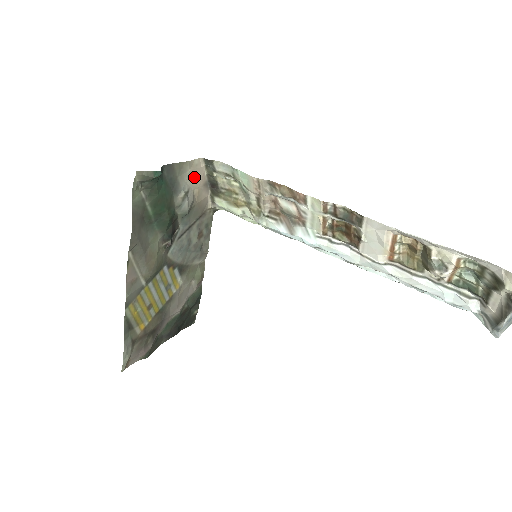
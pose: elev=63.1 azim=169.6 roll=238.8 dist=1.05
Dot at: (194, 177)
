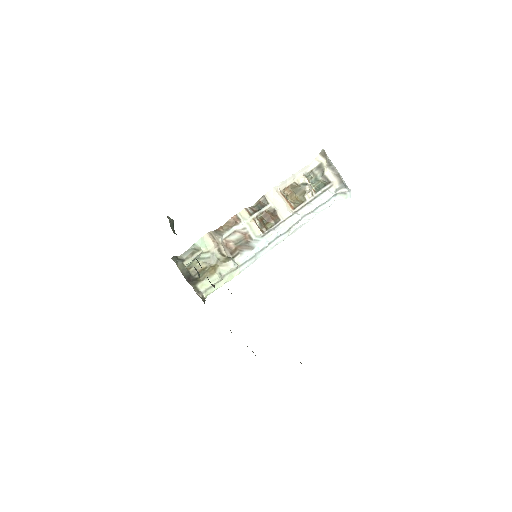
Dot at: occluded
